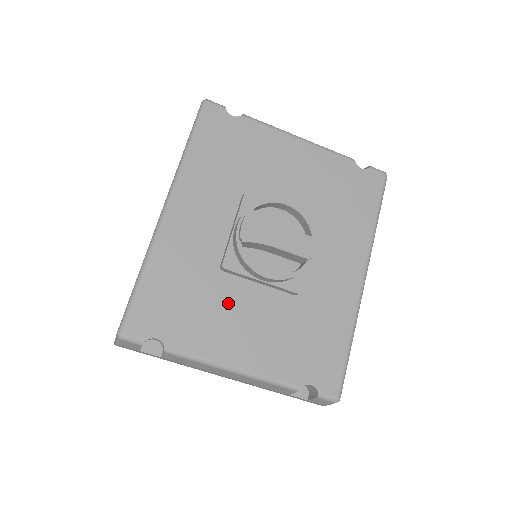
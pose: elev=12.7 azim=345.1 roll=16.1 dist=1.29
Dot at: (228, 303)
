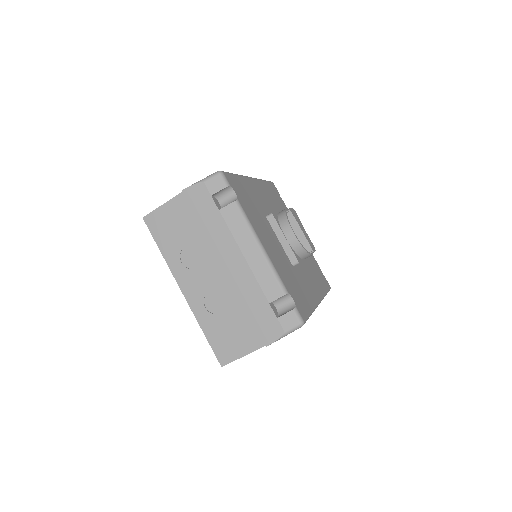
Dot at: (266, 227)
